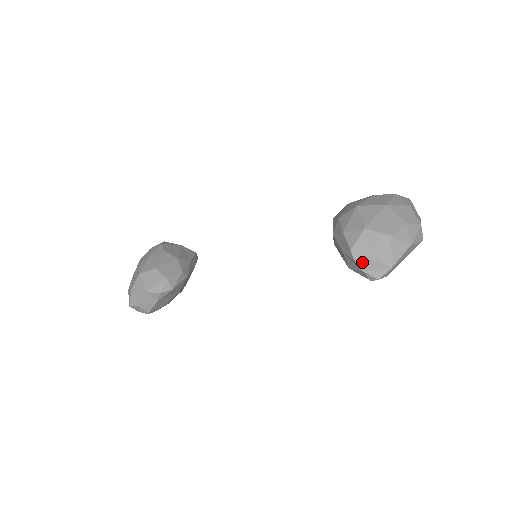
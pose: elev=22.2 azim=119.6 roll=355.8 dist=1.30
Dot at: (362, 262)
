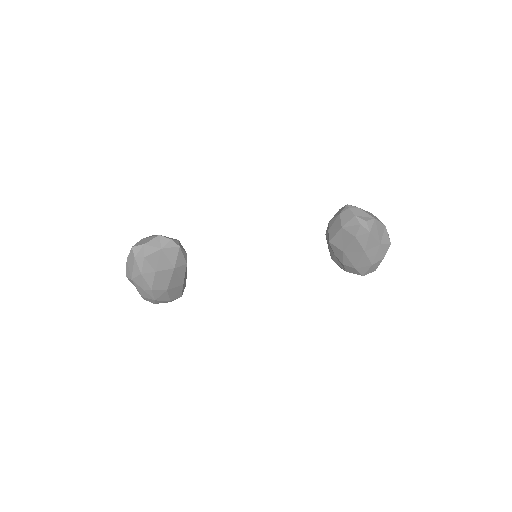
Dot at: (355, 211)
